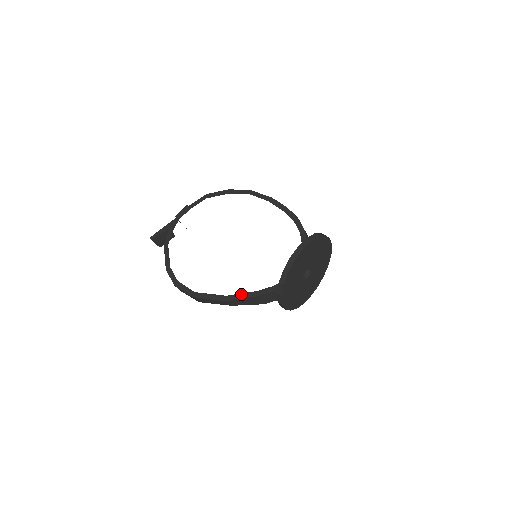
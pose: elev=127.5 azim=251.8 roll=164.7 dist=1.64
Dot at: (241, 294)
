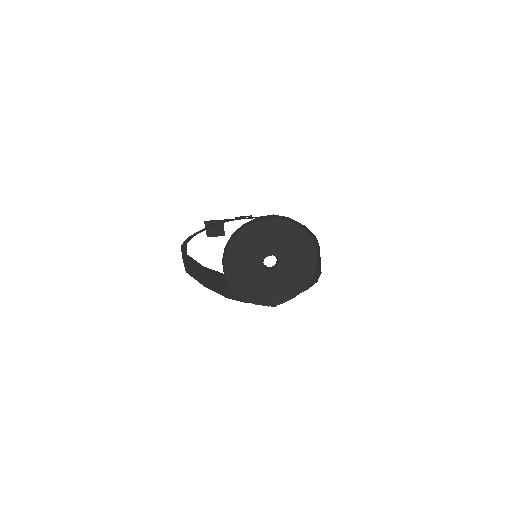
Dot at: (215, 271)
